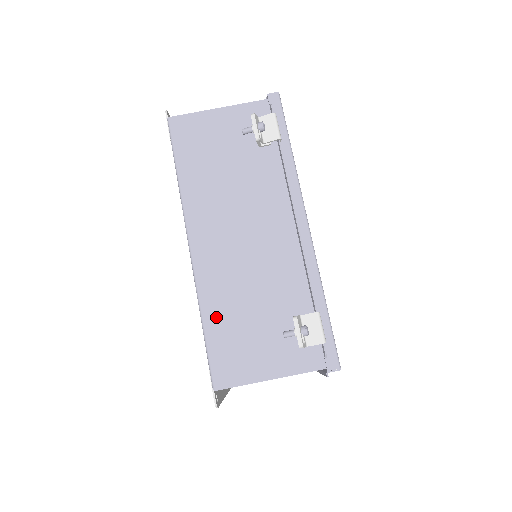
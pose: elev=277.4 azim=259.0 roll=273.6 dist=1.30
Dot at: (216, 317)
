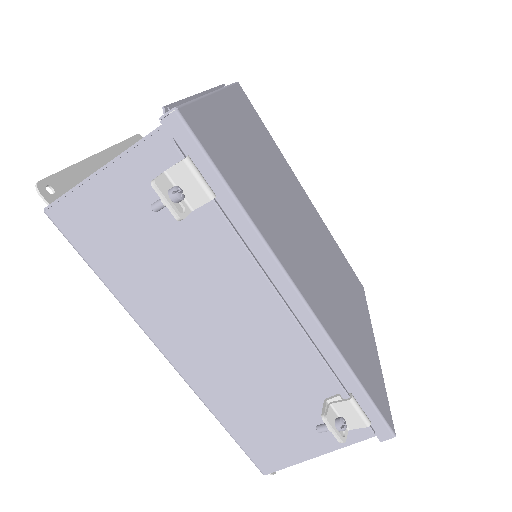
Dot at: (235, 419)
